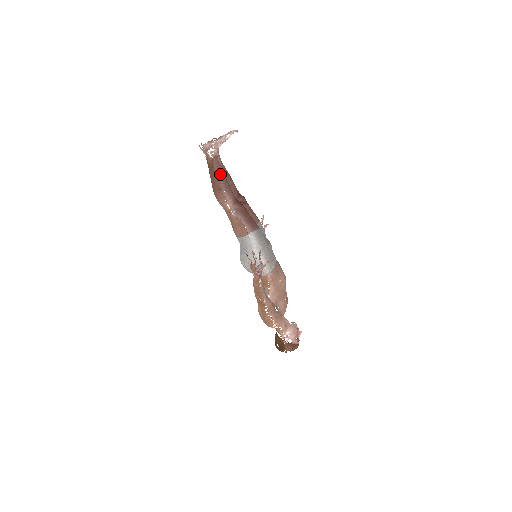
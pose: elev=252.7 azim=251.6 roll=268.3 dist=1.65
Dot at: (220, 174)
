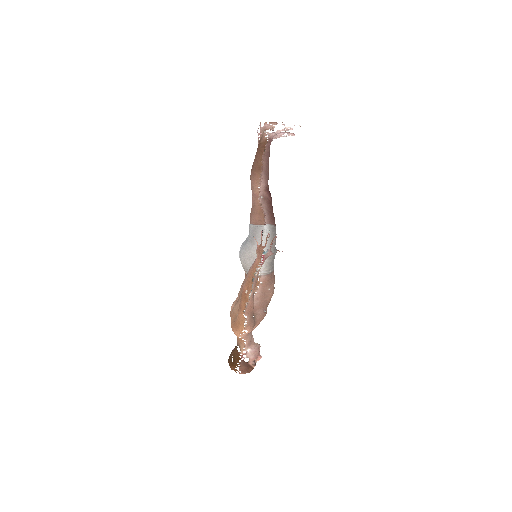
Dot at: (267, 156)
